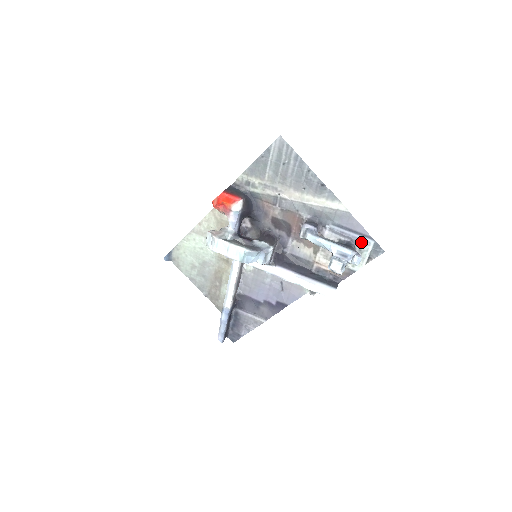
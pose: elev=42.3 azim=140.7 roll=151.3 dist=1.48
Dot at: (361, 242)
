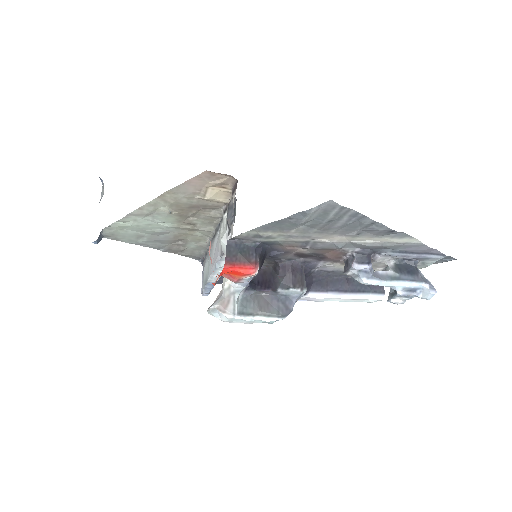
Dot at: (428, 259)
